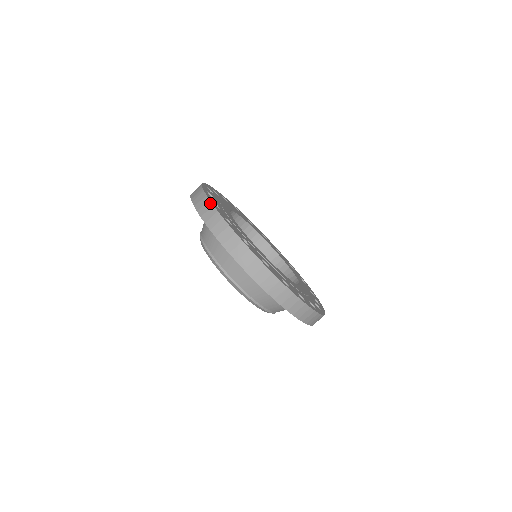
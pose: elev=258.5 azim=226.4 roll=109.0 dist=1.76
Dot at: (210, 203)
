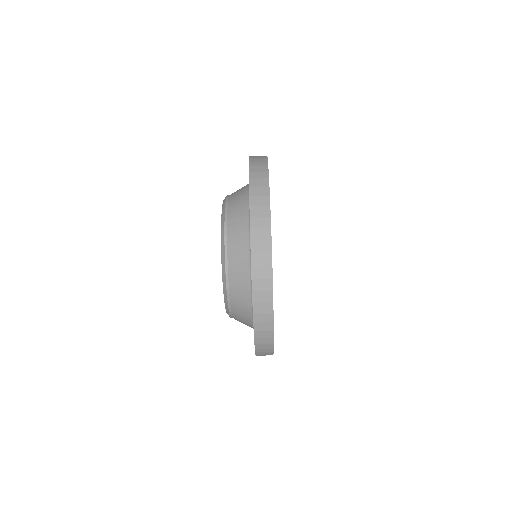
Dot at: (268, 182)
